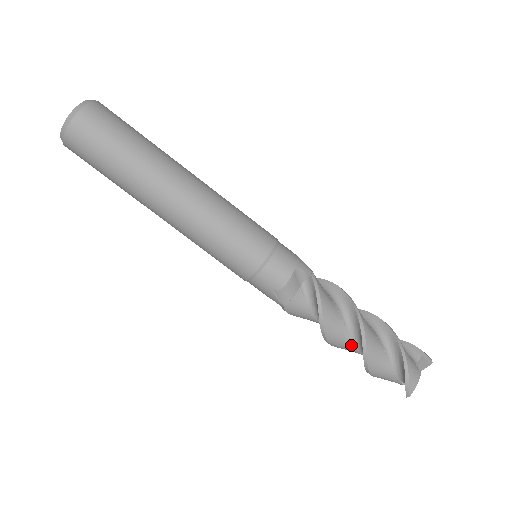
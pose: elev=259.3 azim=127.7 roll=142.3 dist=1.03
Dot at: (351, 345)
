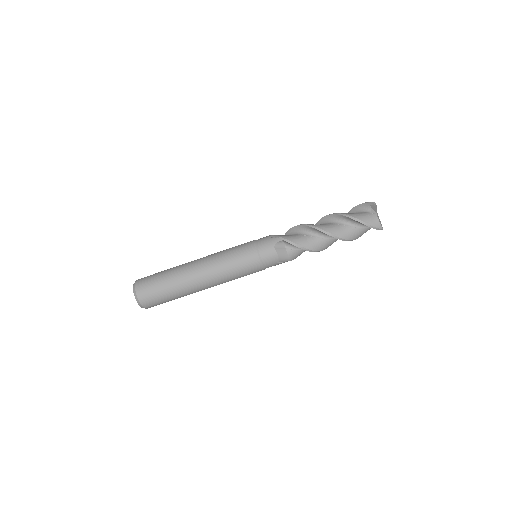
Dot at: (334, 240)
